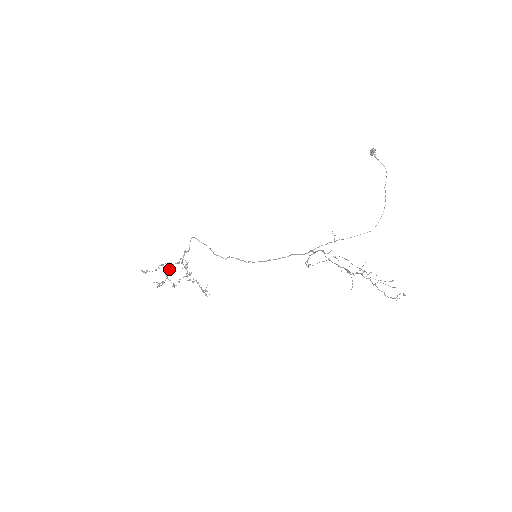
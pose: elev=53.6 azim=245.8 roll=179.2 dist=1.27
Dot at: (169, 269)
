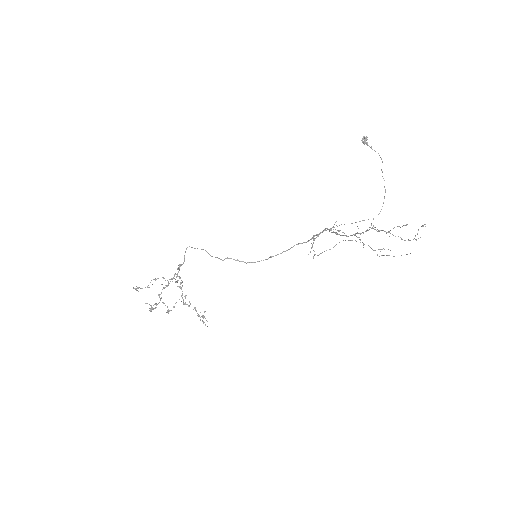
Dot at: occluded
